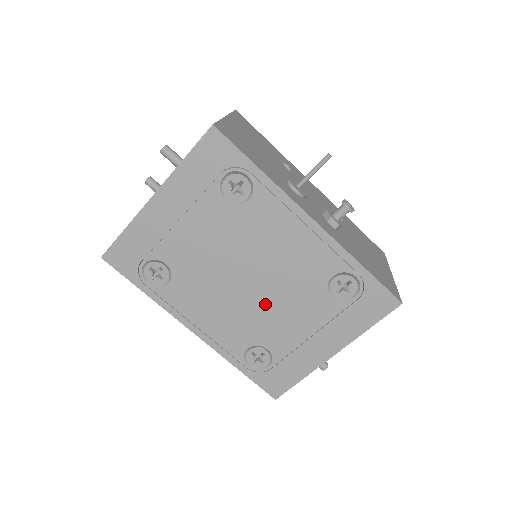
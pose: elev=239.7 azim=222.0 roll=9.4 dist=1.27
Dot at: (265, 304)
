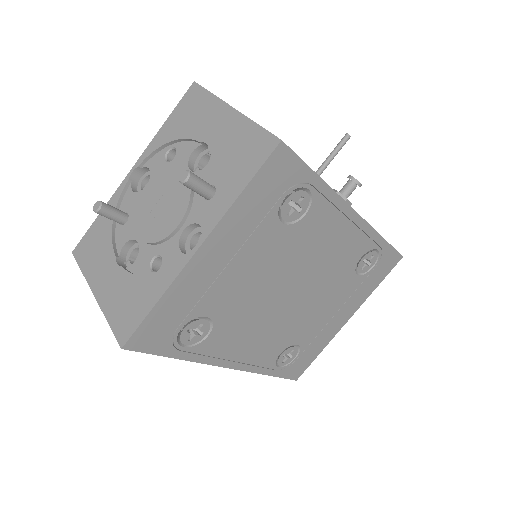
Dot at: (302, 308)
